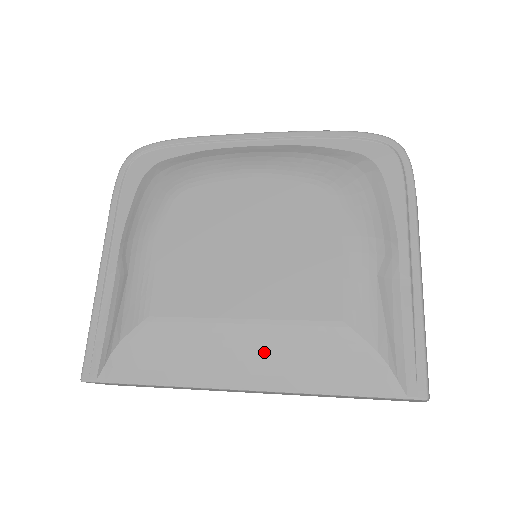
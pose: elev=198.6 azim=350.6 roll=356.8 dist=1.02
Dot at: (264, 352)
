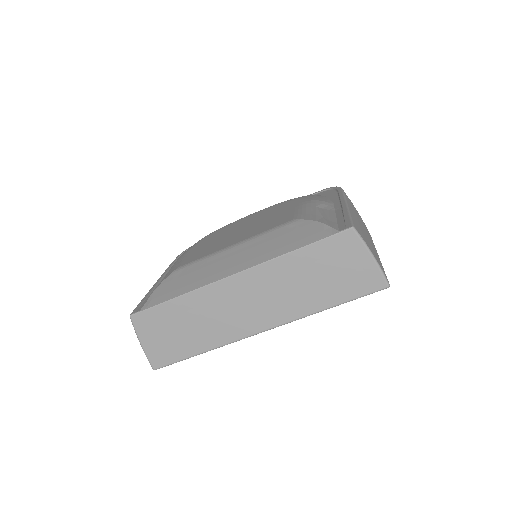
Dot at: (247, 251)
